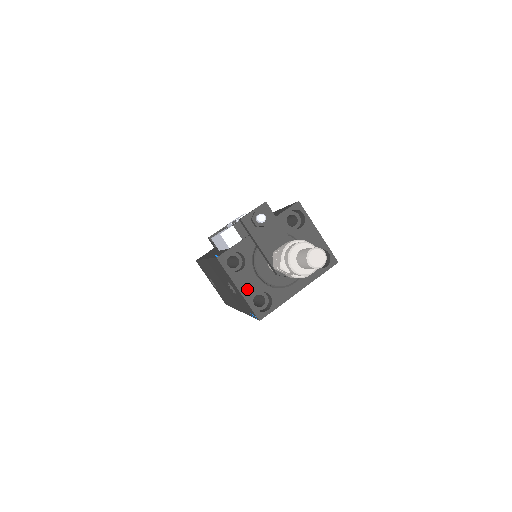
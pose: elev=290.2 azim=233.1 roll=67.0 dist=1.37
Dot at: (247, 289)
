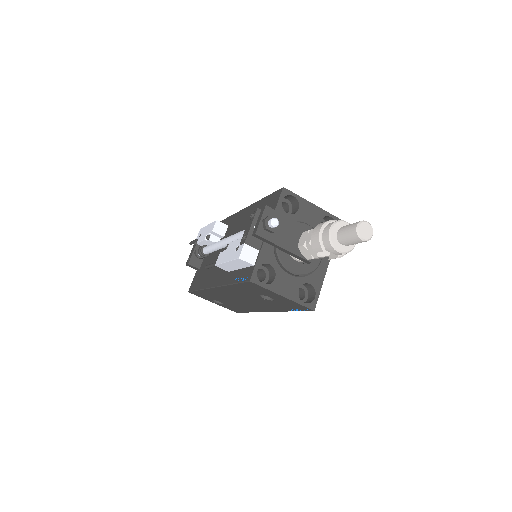
Dot at: (289, 291)
